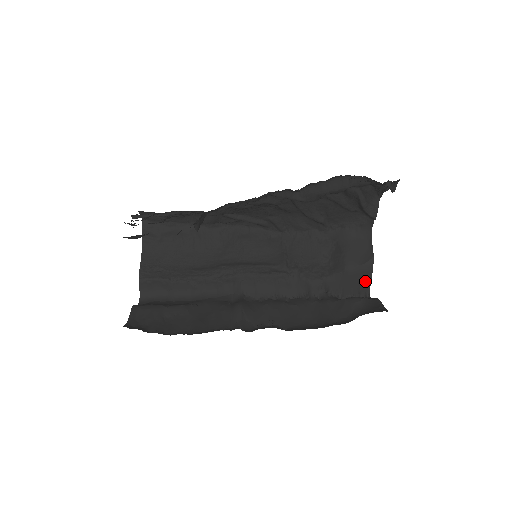
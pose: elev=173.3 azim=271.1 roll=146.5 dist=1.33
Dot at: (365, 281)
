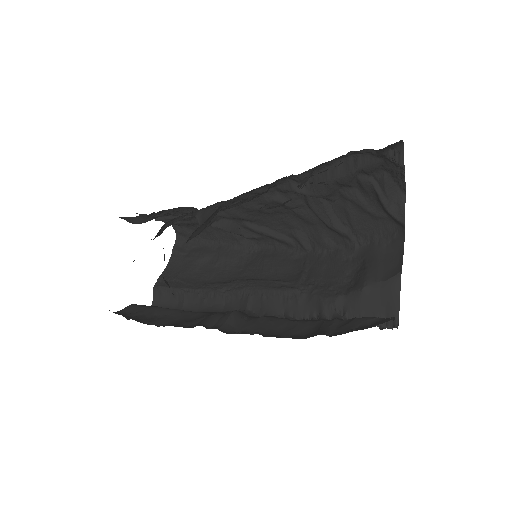
Dot at: (391, 304)
